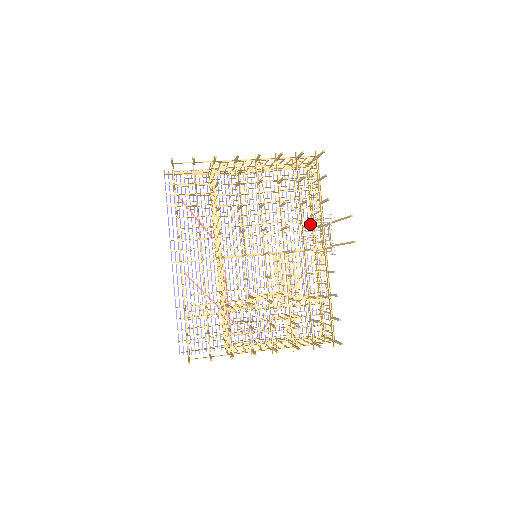
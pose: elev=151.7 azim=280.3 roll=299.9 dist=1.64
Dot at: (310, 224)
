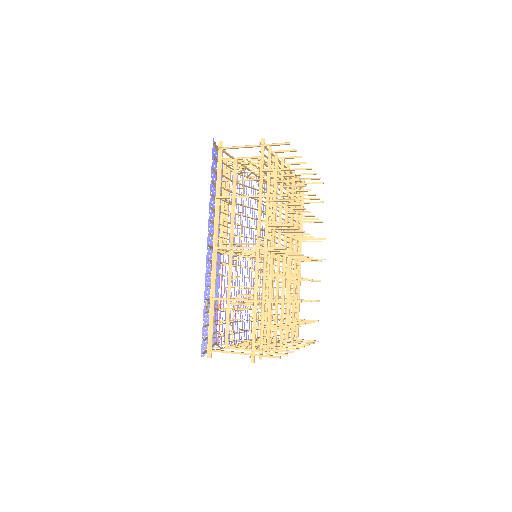
Dot at: occluded
